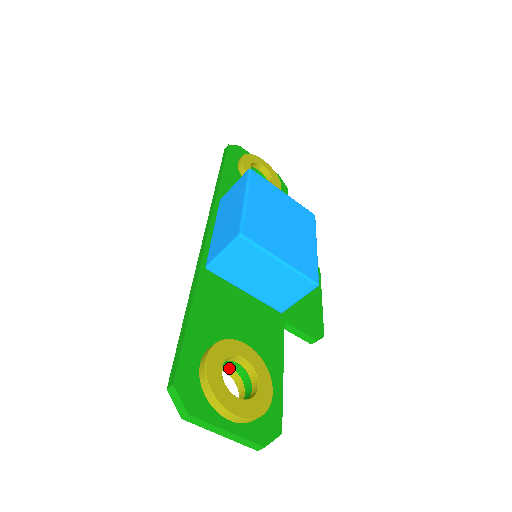
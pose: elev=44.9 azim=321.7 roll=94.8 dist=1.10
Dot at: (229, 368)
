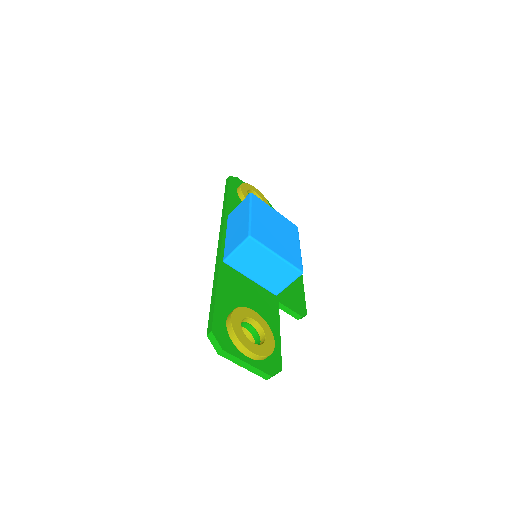
Dot at: (244, 328)
